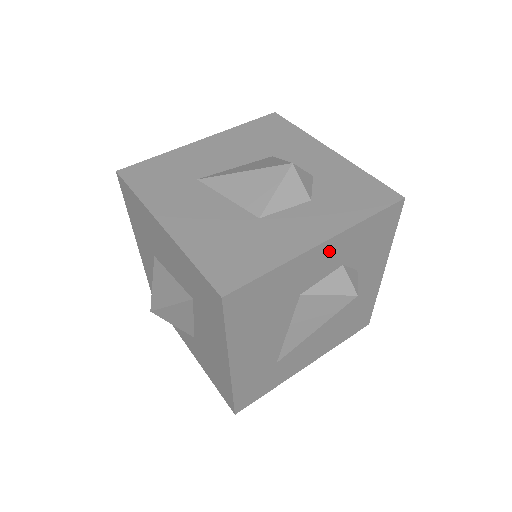
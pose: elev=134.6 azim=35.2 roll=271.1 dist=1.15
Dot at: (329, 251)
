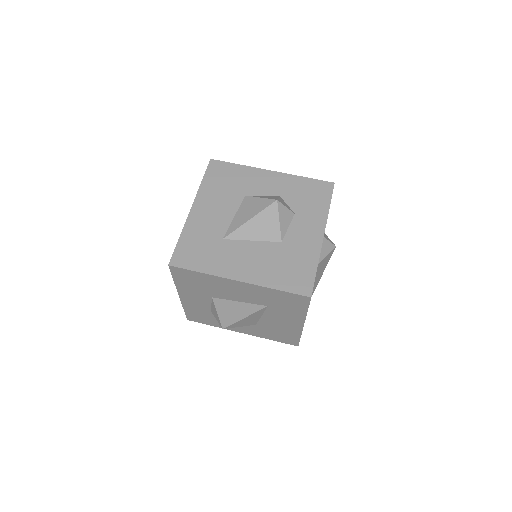
Dot at: occluded
